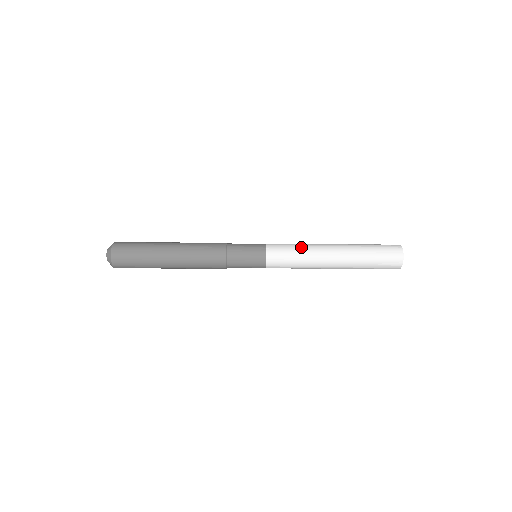
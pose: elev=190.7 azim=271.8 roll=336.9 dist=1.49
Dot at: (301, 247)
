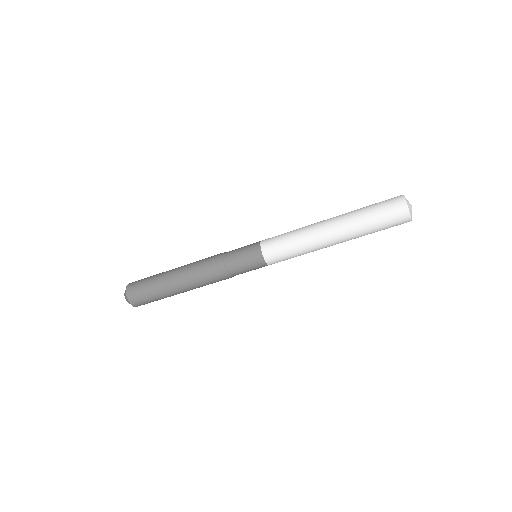
Dot at: (295, 234)
